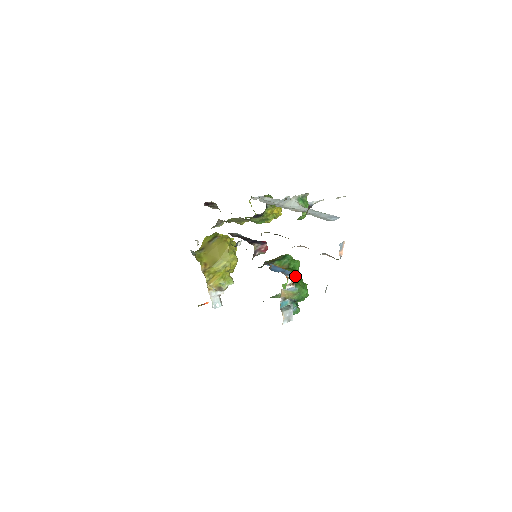
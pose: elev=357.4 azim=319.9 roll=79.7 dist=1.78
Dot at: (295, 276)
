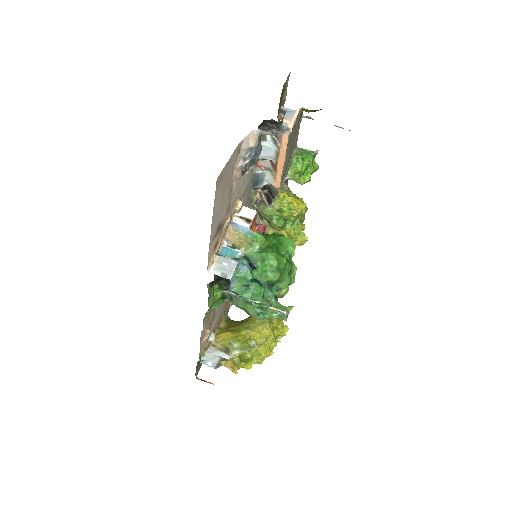
Dot at: (255, 212)
